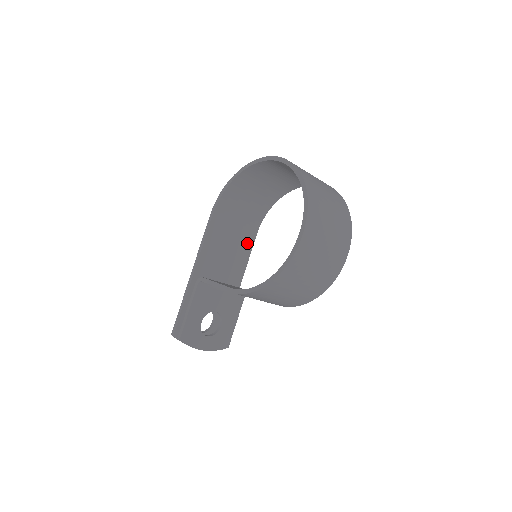
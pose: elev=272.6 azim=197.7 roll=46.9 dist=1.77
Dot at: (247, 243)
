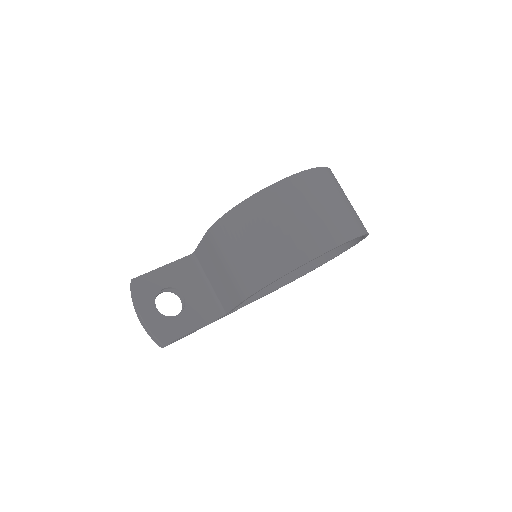
Dot at: occluded
